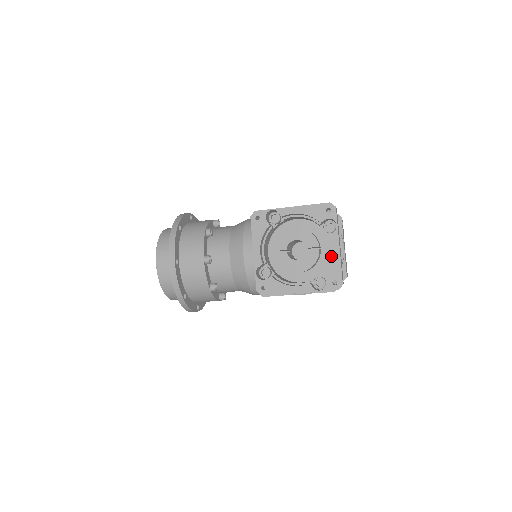
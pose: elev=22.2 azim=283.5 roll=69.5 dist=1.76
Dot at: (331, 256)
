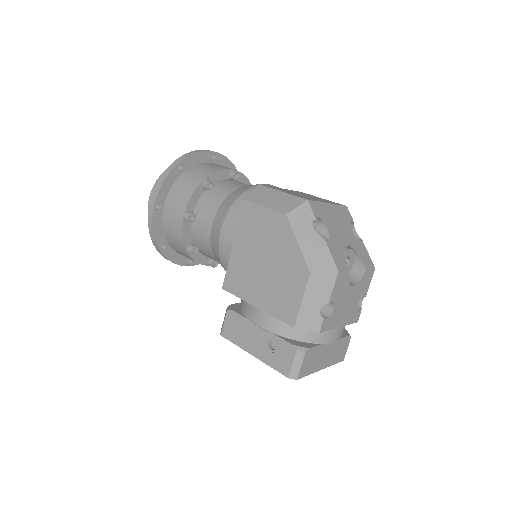
Dot at: occluded
